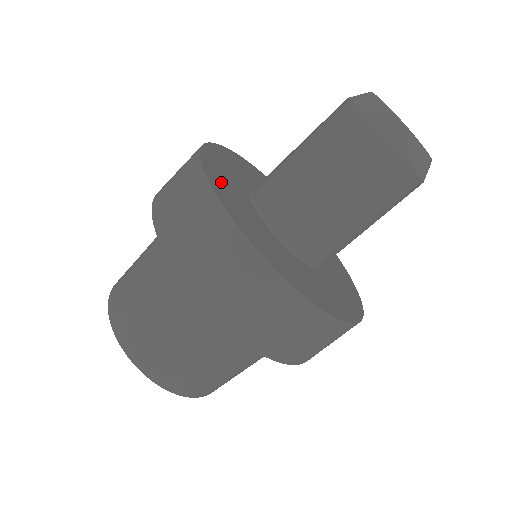
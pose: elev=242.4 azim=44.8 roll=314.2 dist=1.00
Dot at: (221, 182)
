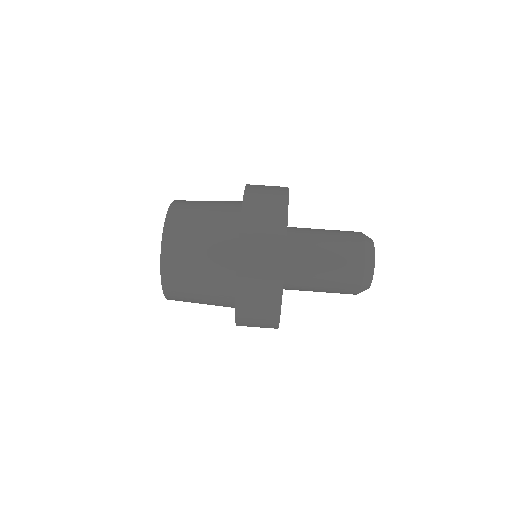
Dot at: occluded
